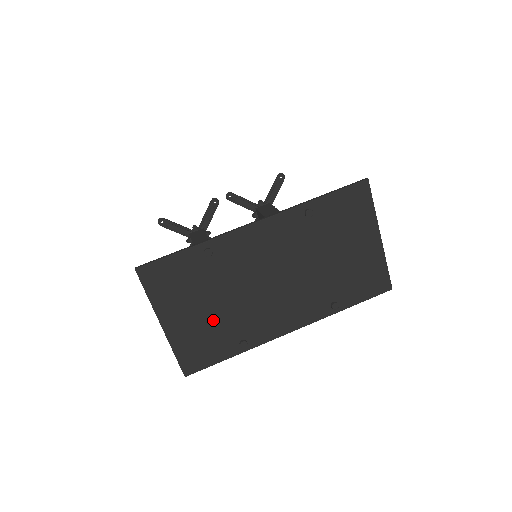
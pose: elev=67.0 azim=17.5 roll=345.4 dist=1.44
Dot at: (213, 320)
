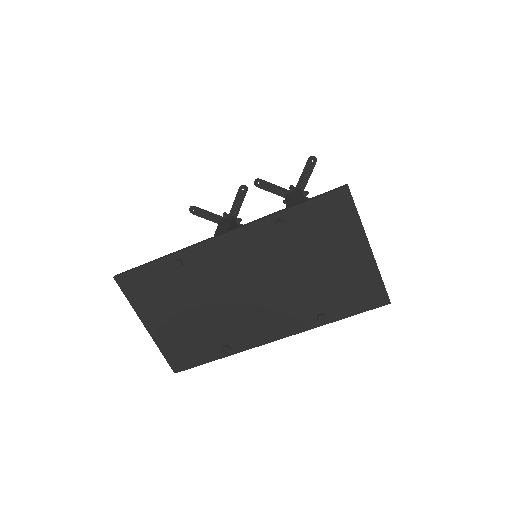
Dot at: (193, 325)
